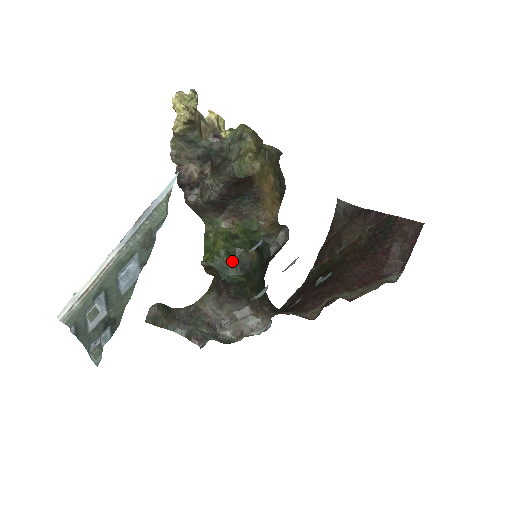
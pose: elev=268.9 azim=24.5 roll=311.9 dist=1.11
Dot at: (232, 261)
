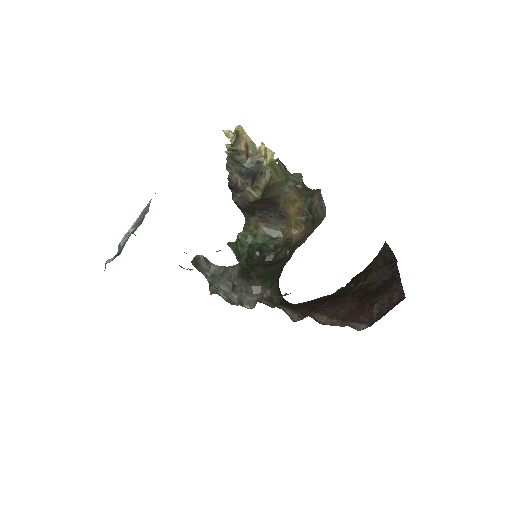
Dot at: (244, 251)
